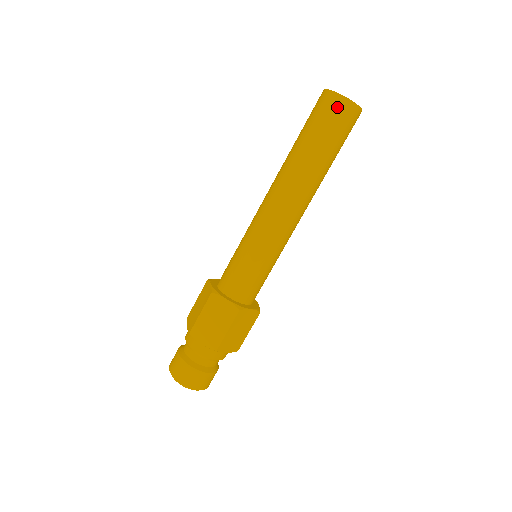
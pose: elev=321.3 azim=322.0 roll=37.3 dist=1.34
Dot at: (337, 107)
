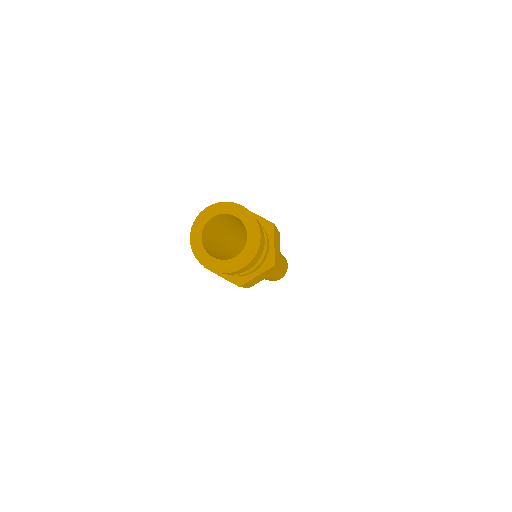
Dot at: occluded
